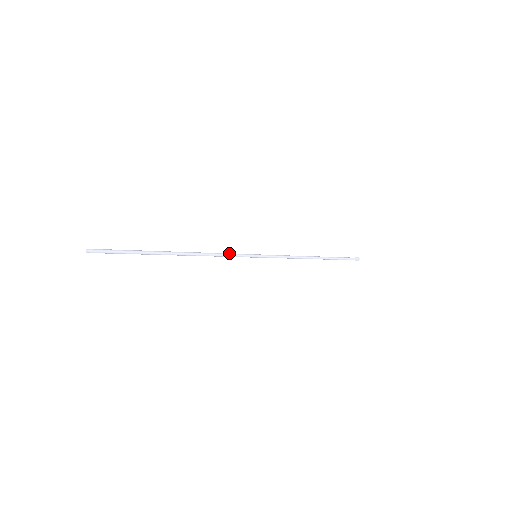
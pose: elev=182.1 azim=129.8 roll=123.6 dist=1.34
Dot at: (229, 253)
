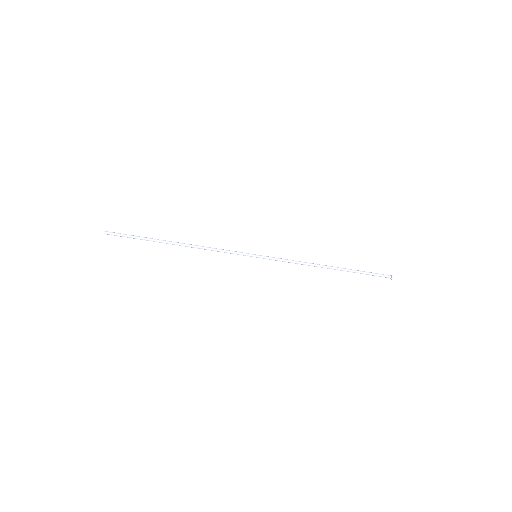
Dot at: (226, 252)
